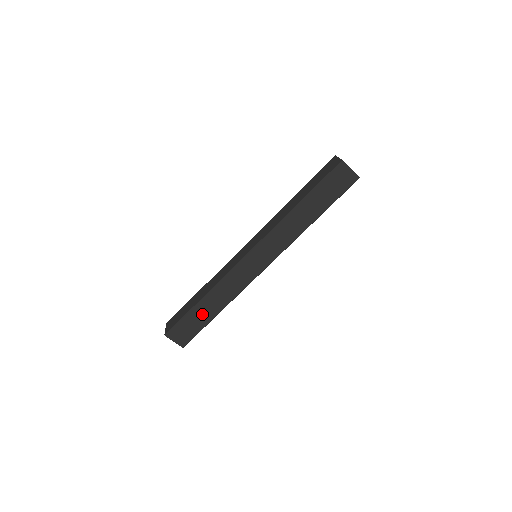
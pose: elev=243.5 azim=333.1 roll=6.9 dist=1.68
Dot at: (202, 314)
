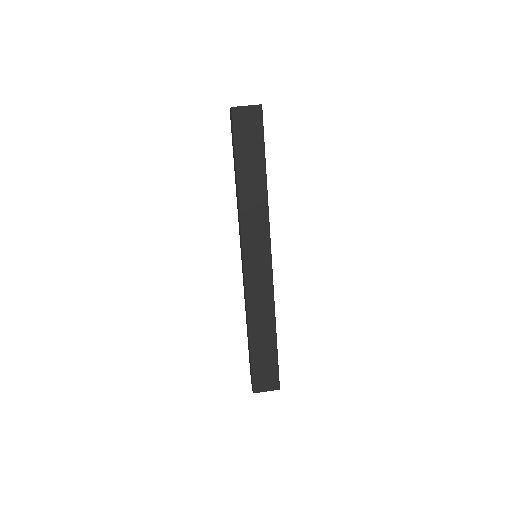
Dot at: (263, 347)
